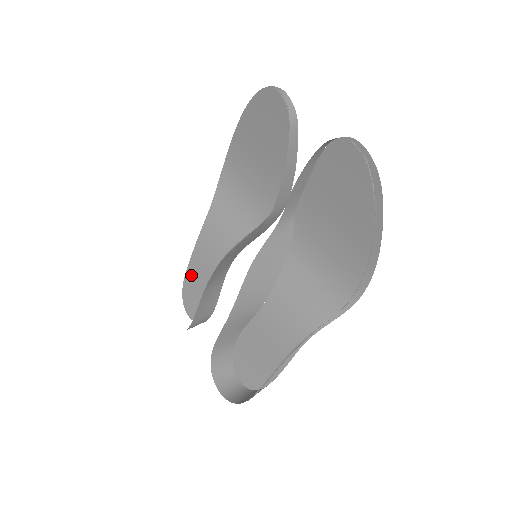
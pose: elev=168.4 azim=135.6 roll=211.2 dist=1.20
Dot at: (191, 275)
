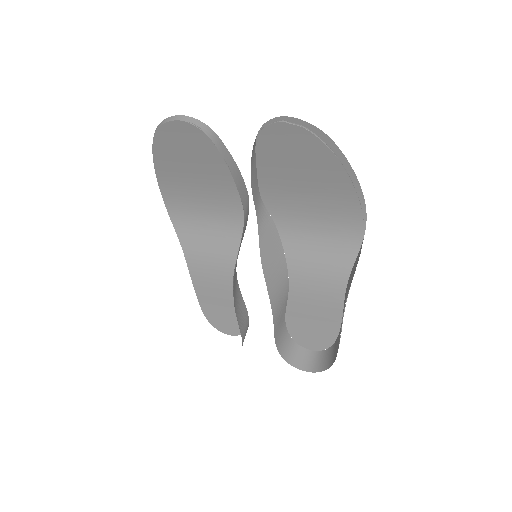
Dot at: (206, 305)
